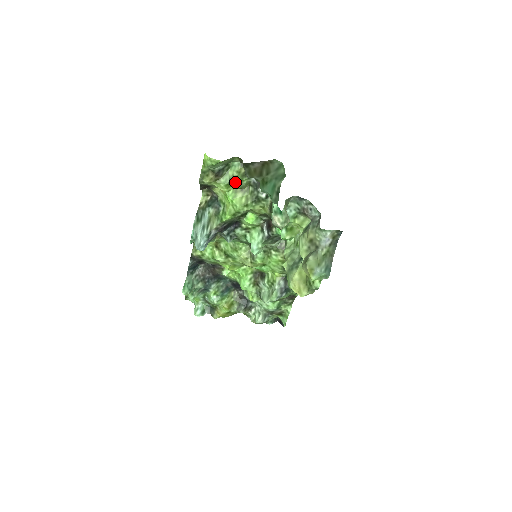
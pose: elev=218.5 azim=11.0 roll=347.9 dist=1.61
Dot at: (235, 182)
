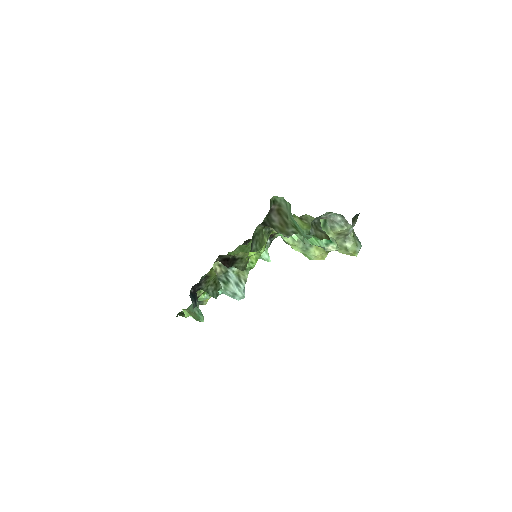
Dot at: occluded
